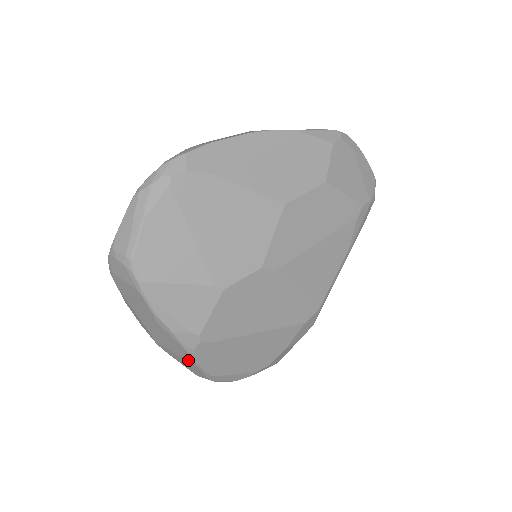
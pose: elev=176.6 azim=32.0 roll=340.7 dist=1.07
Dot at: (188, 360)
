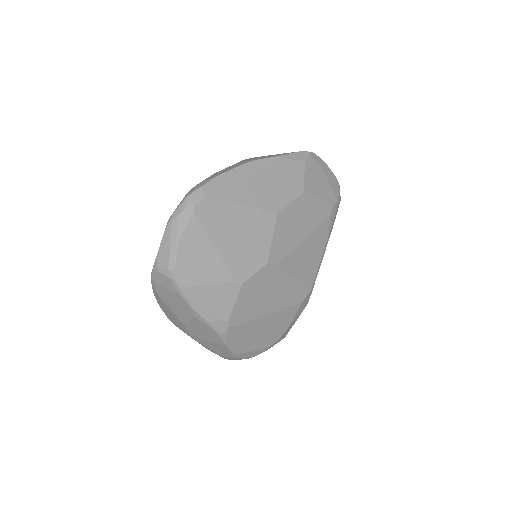
Dot at: (219, 343)
